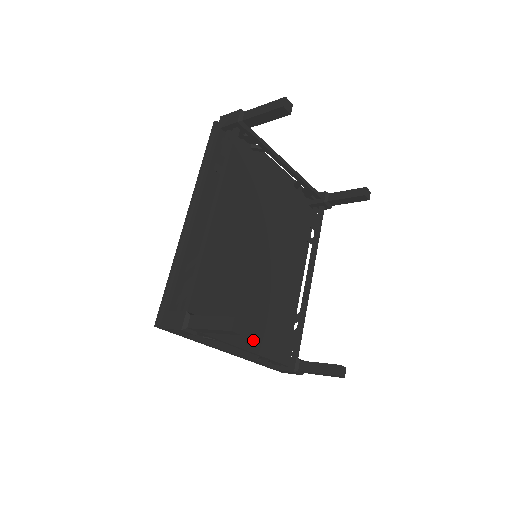
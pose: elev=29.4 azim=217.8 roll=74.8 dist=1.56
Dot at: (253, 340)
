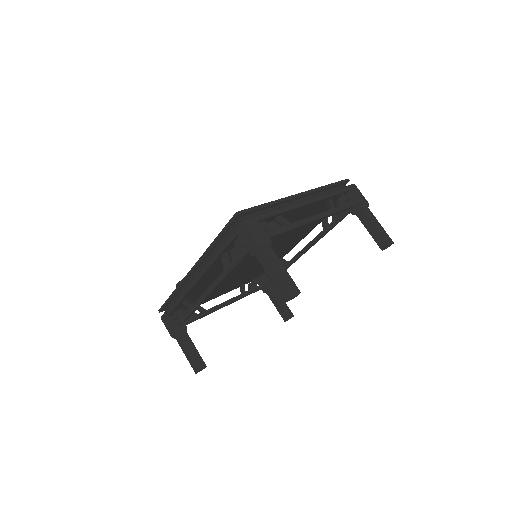
Dot at: (238, 284)
